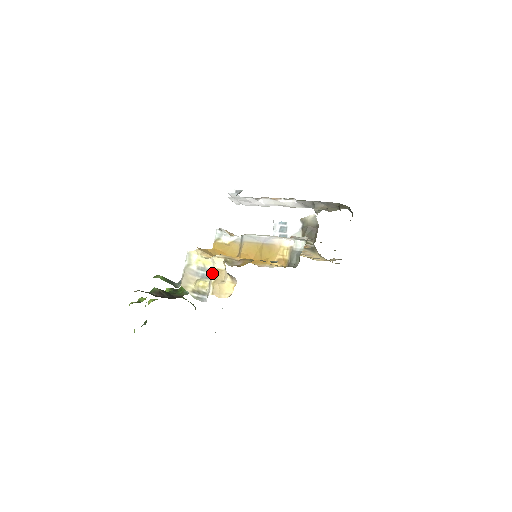
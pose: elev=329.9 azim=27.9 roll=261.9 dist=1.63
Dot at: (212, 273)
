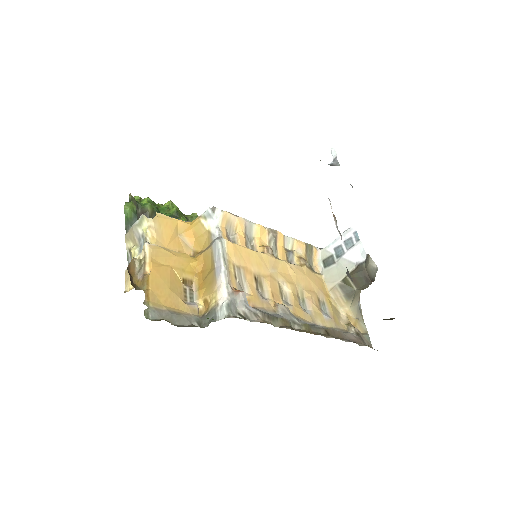
Dot at: (137, 255)
